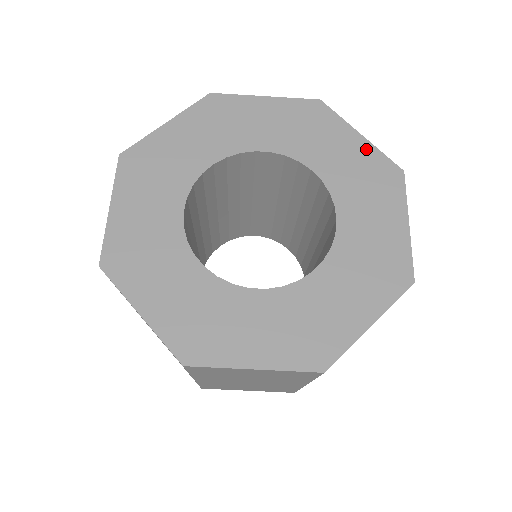
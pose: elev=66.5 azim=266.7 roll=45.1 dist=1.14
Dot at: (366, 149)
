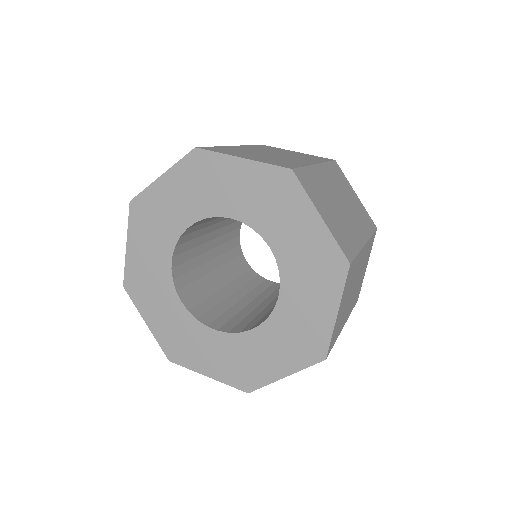
Dot at: (253, 170)
